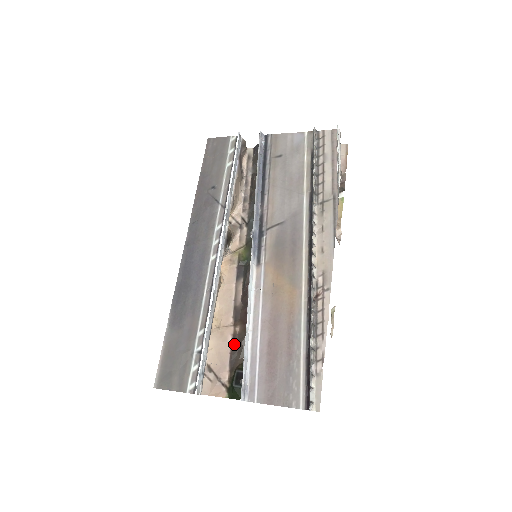
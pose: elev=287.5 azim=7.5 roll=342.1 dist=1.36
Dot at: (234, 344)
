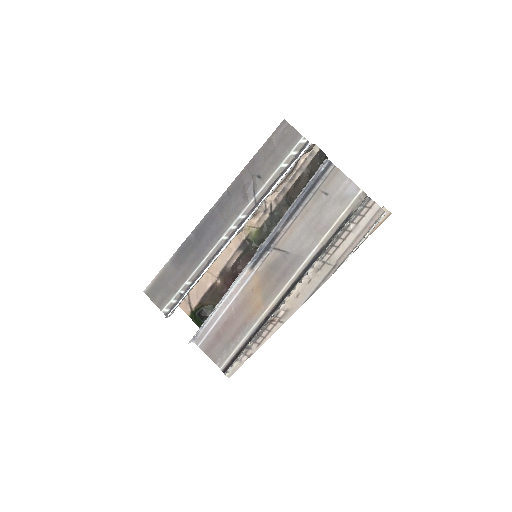
Dot at: (211, 290)
